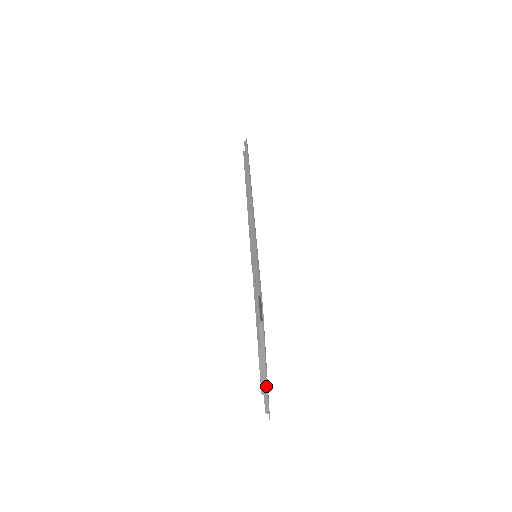
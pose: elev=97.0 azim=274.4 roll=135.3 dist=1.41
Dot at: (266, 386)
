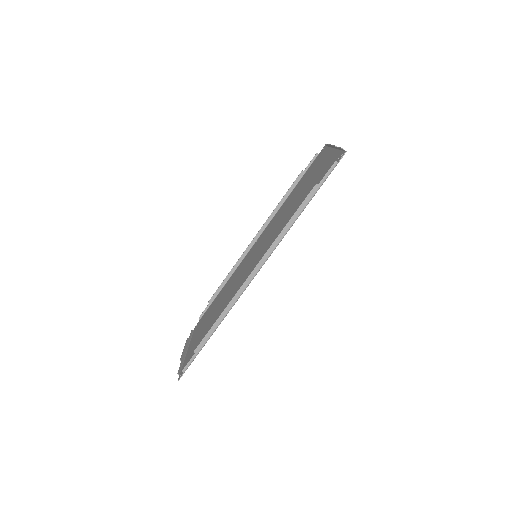
Dot at: (189, 344)
